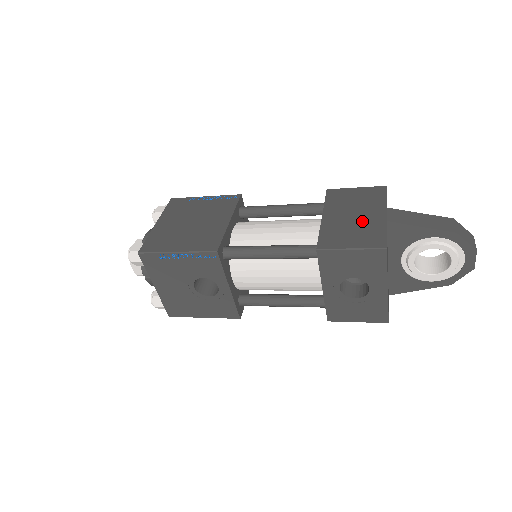
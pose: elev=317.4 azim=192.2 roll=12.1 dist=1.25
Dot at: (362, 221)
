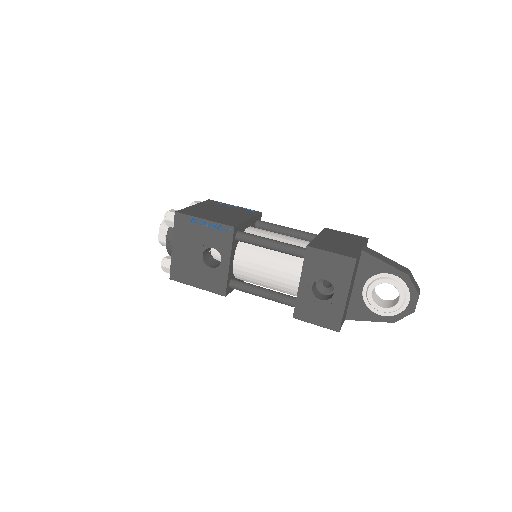
Dot at: (344, 245)
